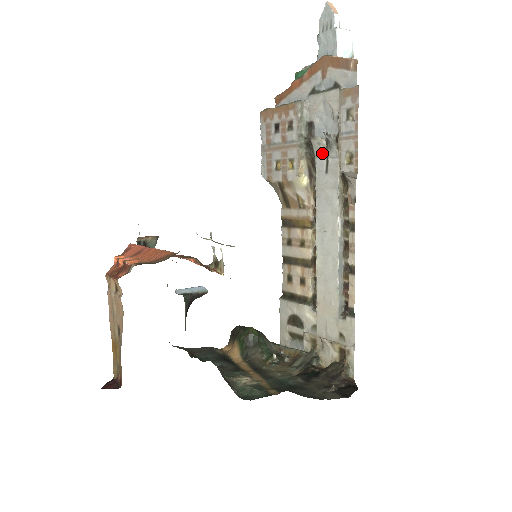
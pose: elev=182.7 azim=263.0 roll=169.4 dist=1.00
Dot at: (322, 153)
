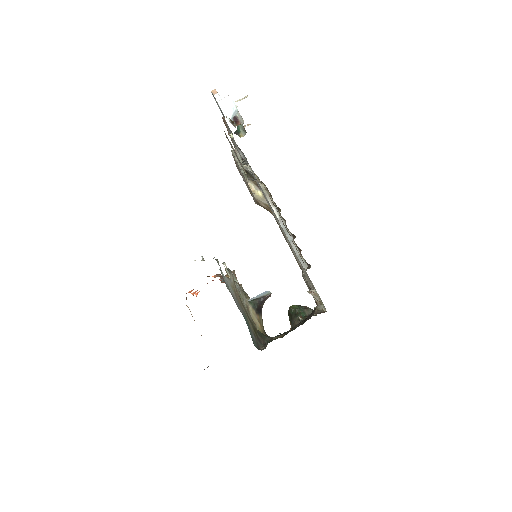
Dot at: (252, 173)
